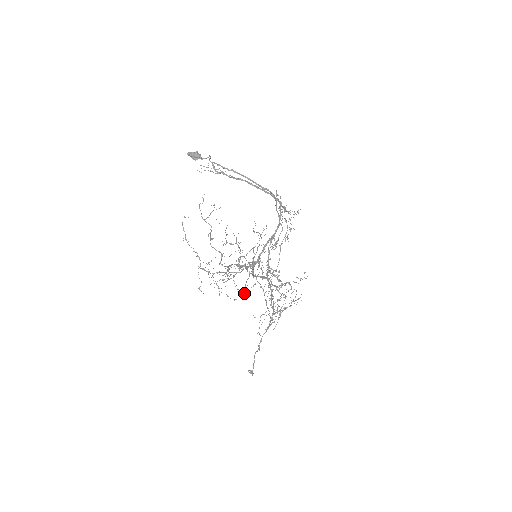
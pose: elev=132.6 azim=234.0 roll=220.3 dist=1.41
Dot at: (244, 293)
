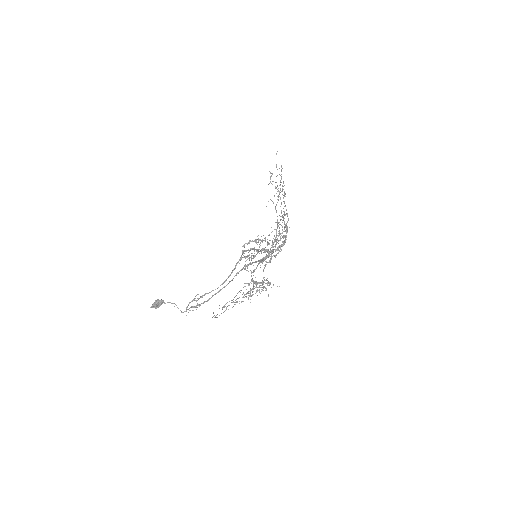
Dot at: occluded
